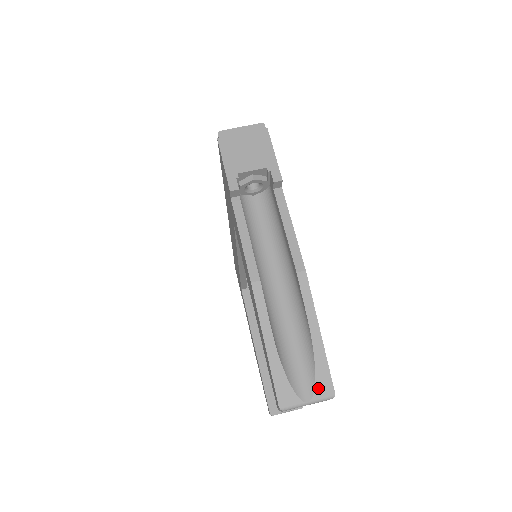
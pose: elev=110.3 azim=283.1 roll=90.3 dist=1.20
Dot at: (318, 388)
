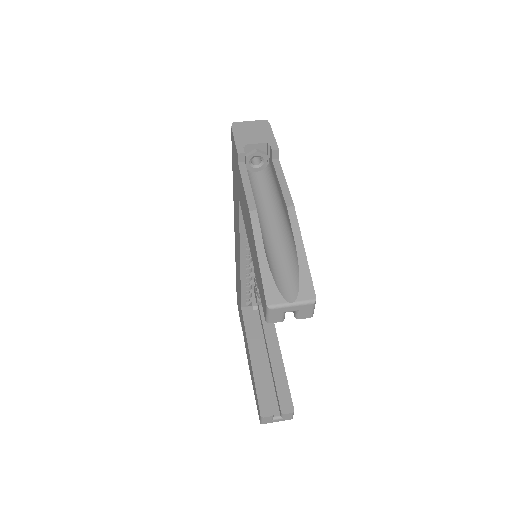
Dot at: (301, 292)
